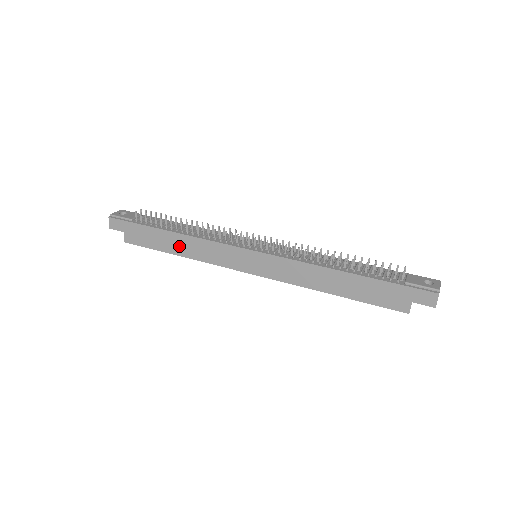
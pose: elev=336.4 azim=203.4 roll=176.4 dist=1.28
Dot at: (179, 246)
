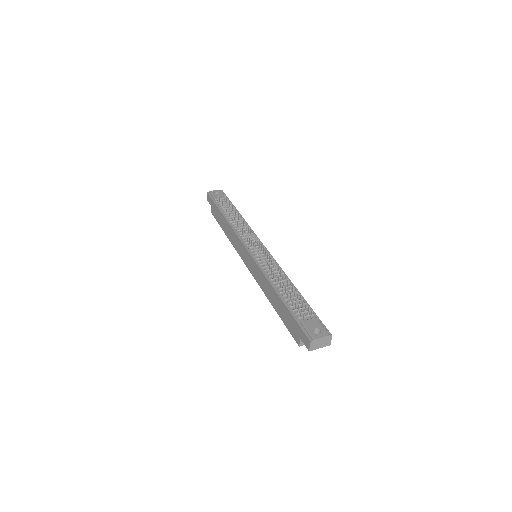
Dot at: (226, 228)
